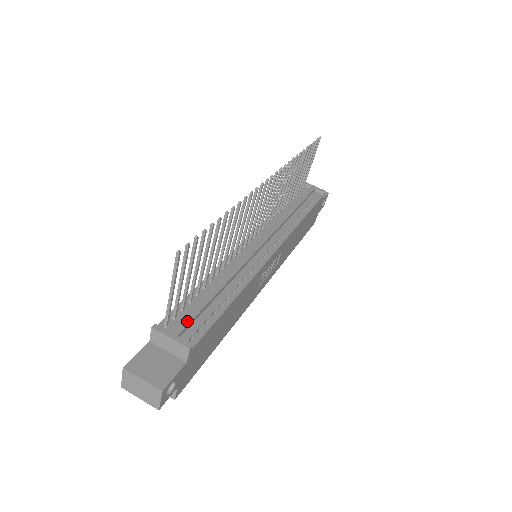
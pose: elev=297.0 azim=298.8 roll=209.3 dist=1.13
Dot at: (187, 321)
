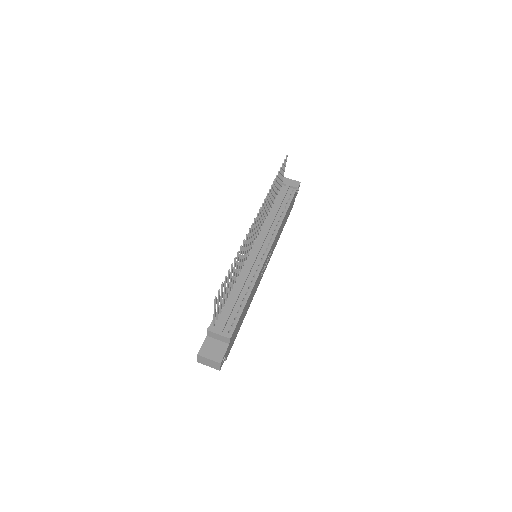
Dot at: (225, 321)
